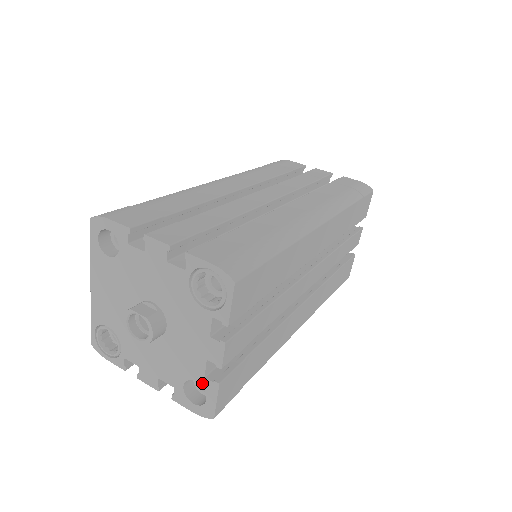
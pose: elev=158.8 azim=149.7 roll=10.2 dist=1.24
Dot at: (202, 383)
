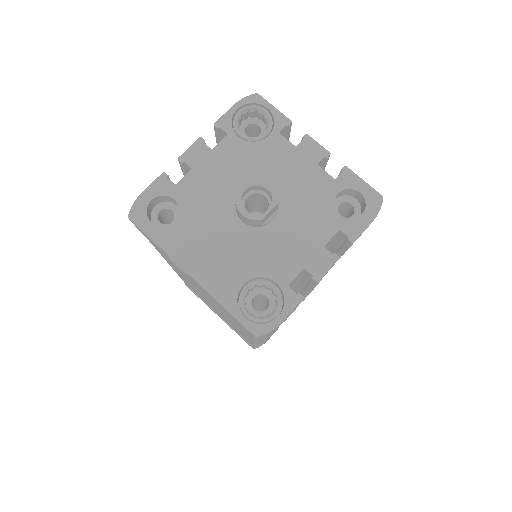
Dot at: (341, 186)
